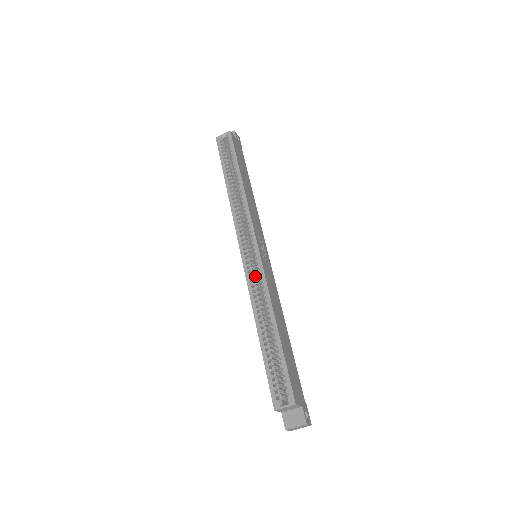
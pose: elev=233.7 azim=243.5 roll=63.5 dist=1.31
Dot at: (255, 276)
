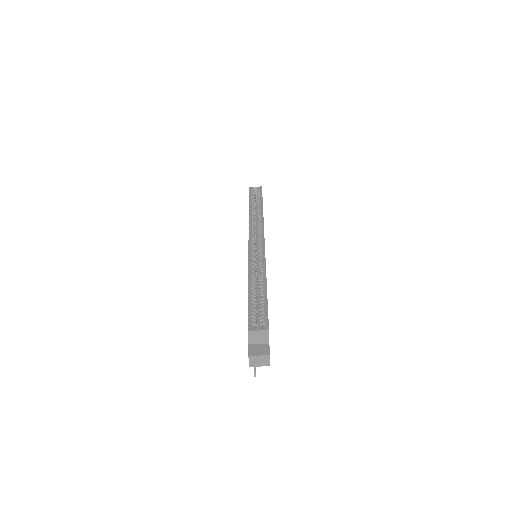
Dot at: occluded
